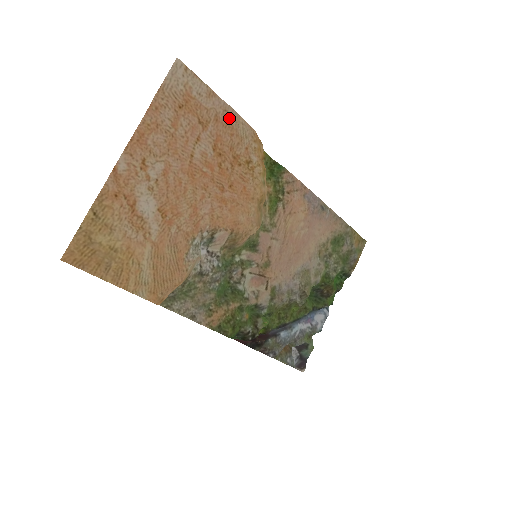
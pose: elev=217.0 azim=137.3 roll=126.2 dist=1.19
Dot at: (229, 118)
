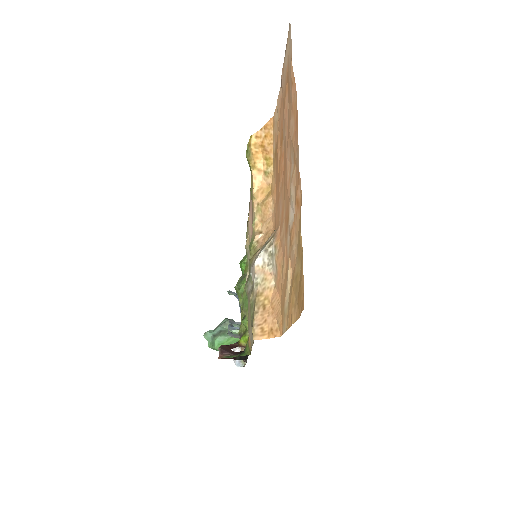
Dot at: (281, 99)
